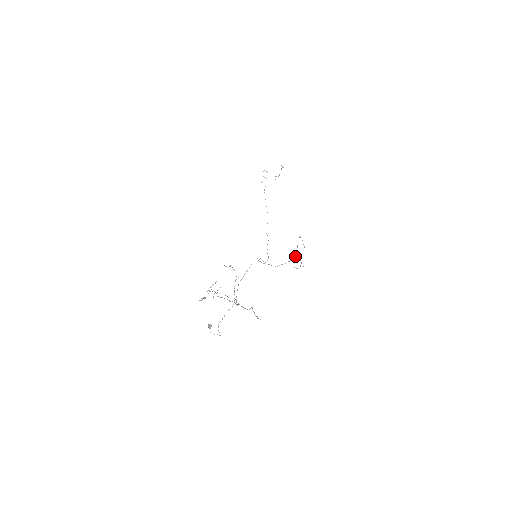
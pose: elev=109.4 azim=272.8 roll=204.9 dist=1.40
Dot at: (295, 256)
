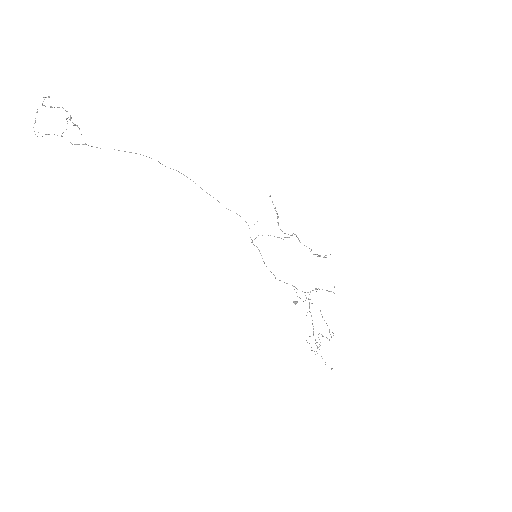
Dot at: occluded
